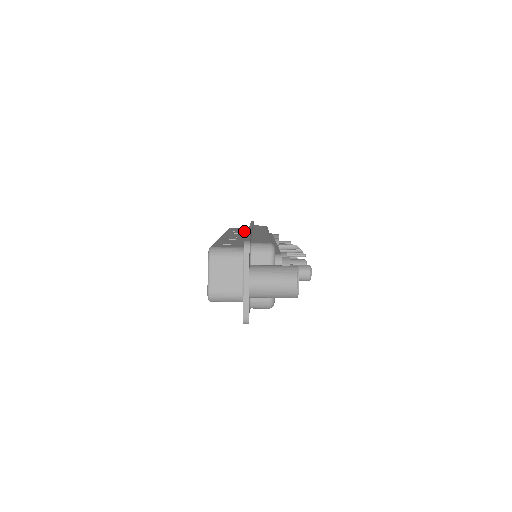
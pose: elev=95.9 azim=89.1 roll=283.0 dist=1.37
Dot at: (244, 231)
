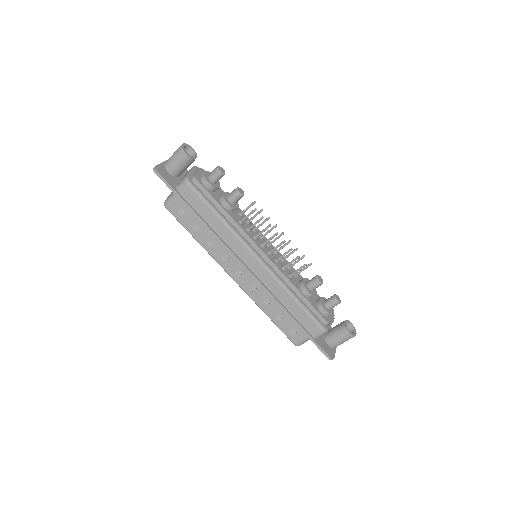
Dot at: (211, 236)
